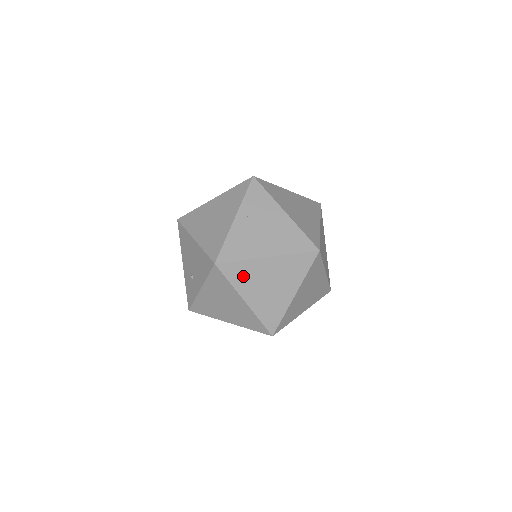
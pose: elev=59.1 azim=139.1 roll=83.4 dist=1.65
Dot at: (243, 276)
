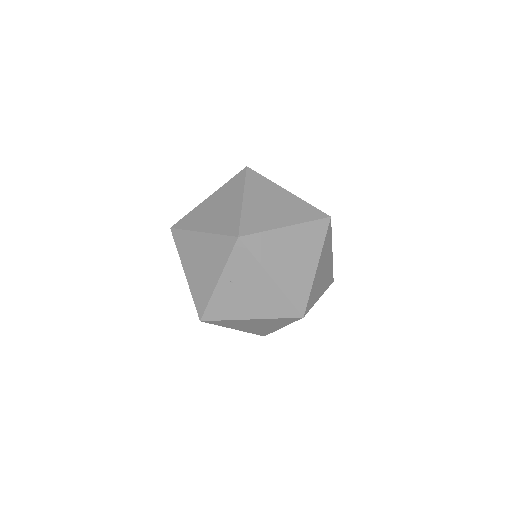
Dot at: (229, 324)
